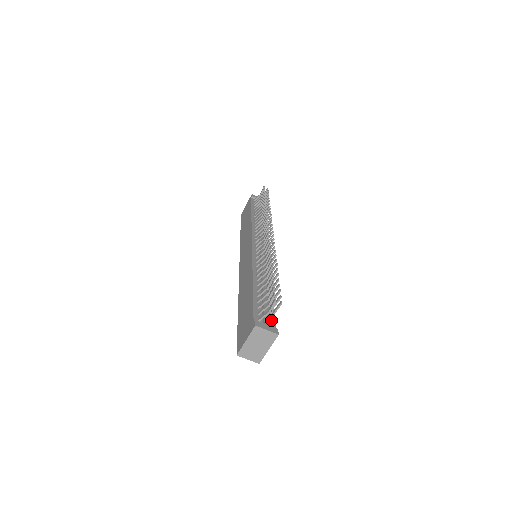
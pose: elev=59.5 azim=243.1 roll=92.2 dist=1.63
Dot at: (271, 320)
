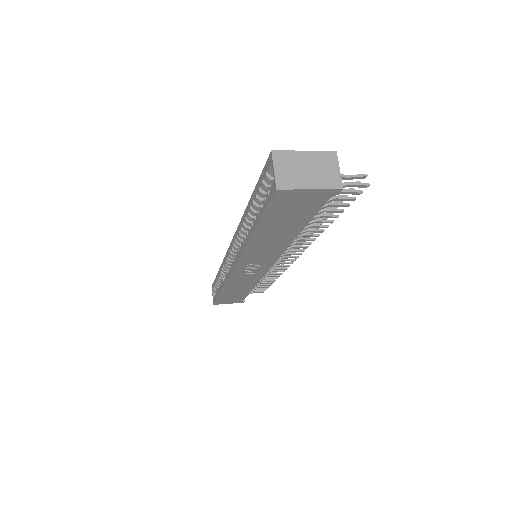
Dot at: occluded
